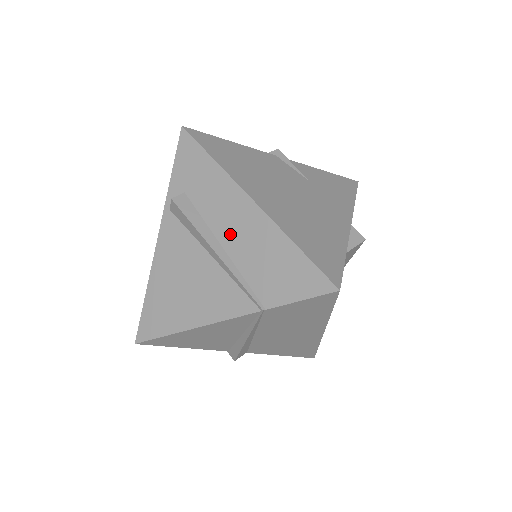
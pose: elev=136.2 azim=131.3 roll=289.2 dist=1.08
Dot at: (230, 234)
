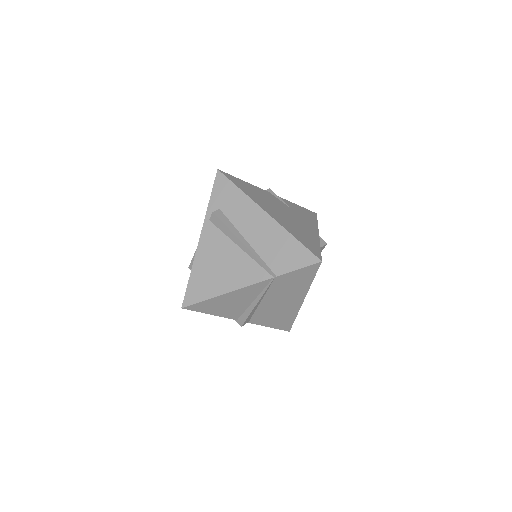
Dot at: (252, 233)
